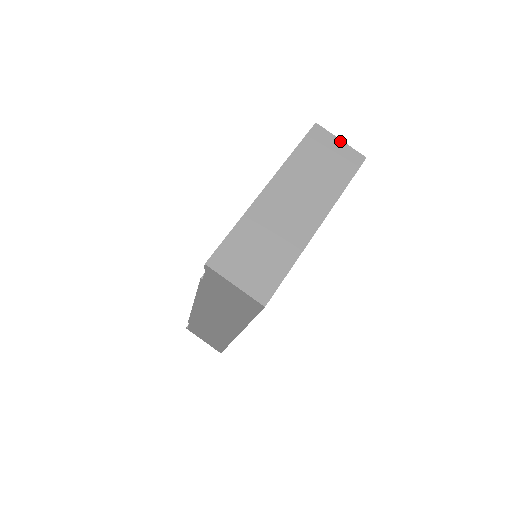
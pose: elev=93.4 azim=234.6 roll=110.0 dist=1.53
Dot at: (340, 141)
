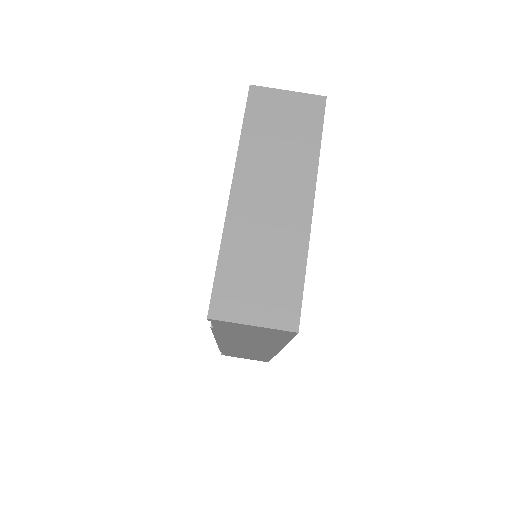
Dot at: (288, 92)
